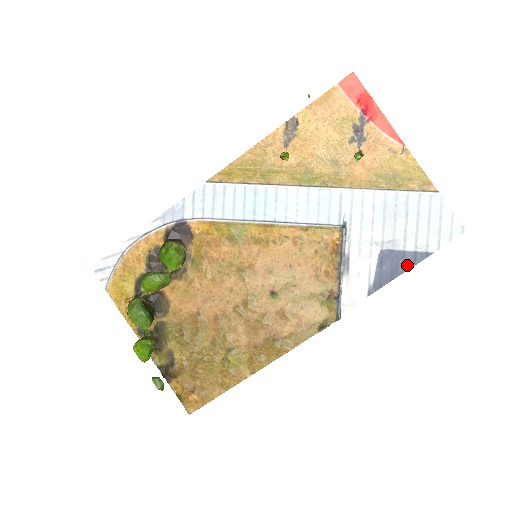
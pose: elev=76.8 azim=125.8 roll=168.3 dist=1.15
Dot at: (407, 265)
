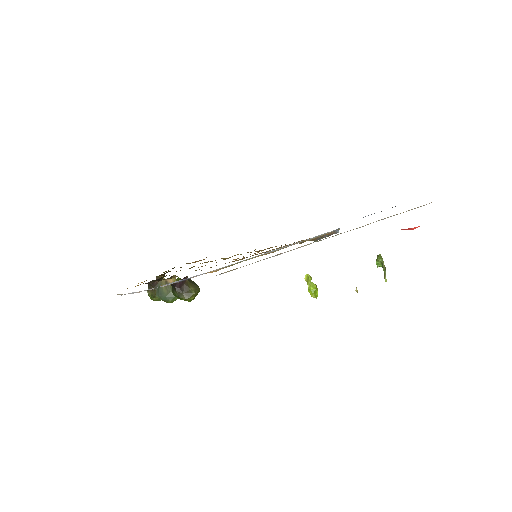
Dot at: occluded
